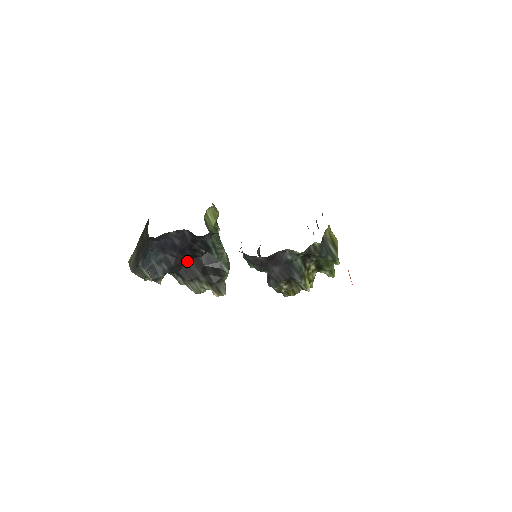
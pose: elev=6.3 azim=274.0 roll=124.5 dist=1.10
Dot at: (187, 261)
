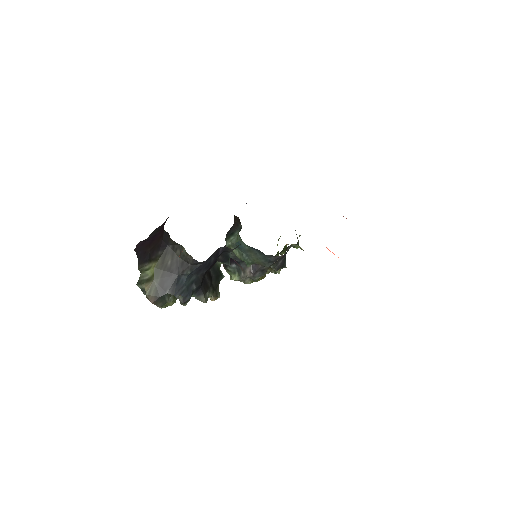
Dot at: (205, 276)
